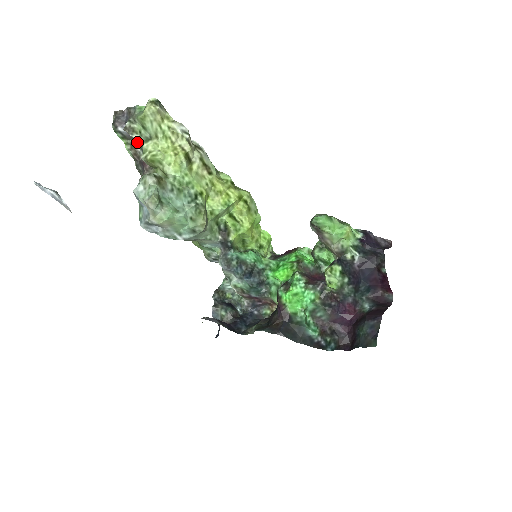
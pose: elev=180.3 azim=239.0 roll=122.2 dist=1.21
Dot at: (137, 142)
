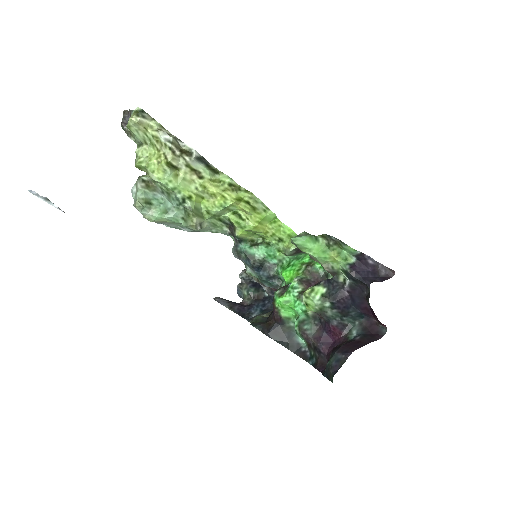
Dot at: occluded
